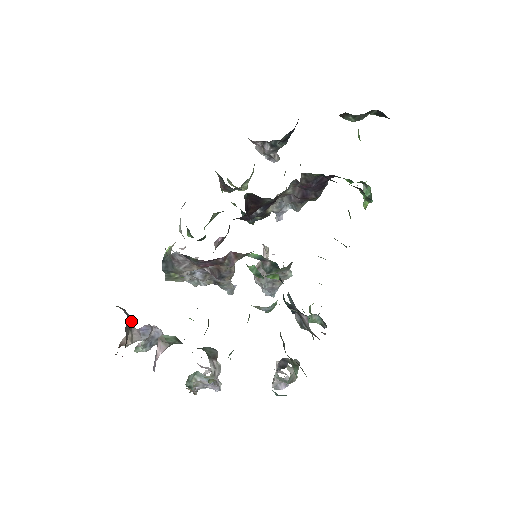
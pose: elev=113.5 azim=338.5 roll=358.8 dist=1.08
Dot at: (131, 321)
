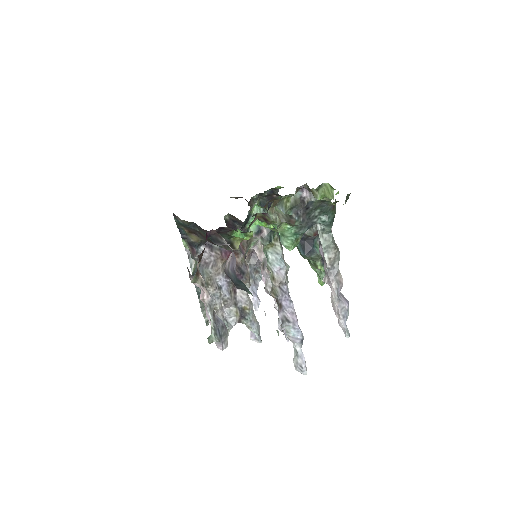
Dot at: occluded
